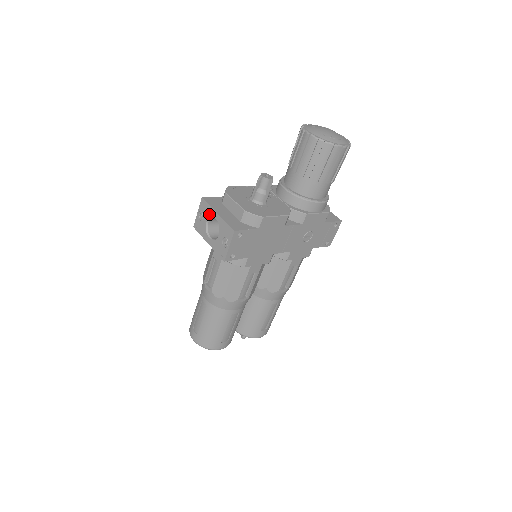
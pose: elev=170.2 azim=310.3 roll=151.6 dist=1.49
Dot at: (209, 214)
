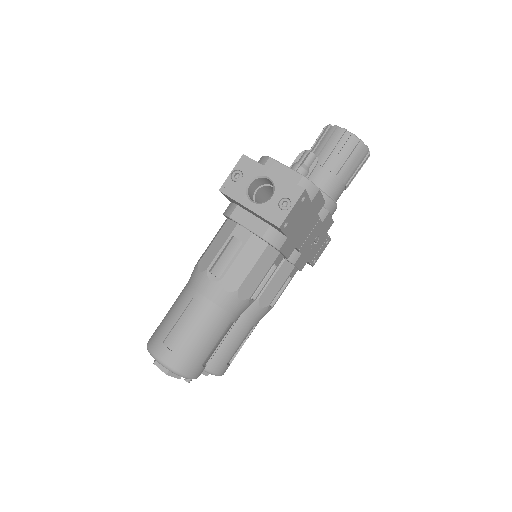
Dot at: (256, 172)
